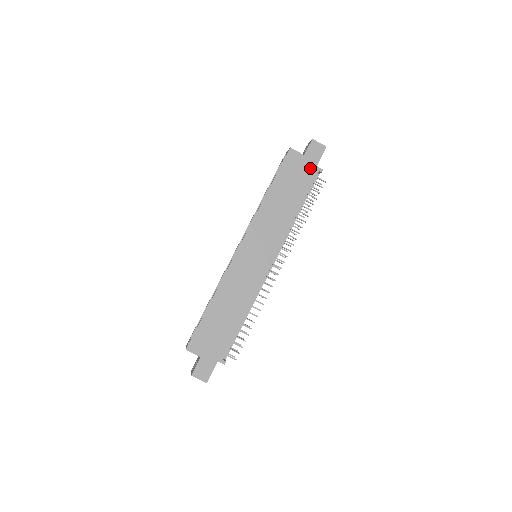
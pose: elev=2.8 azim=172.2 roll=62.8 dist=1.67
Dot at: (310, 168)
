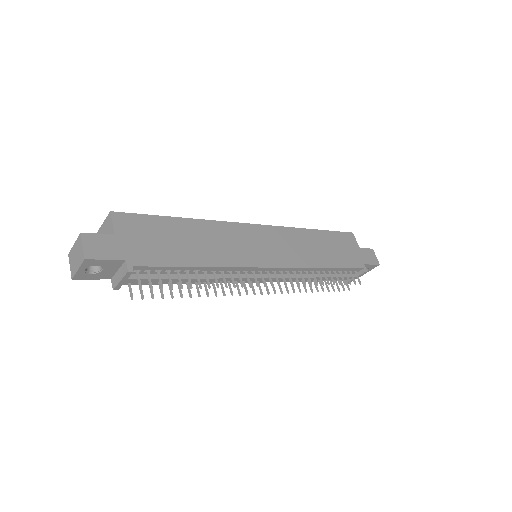
Dot at: (358, 259)
